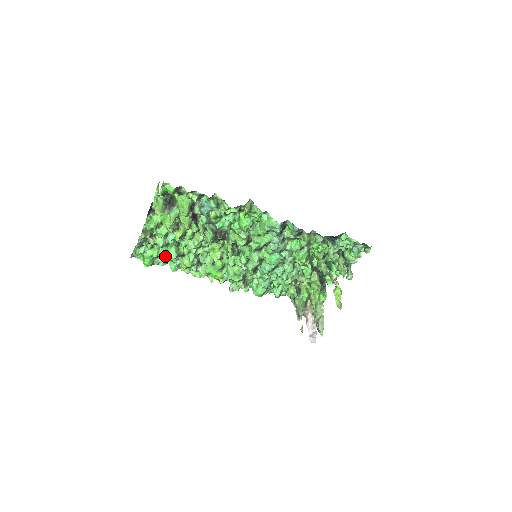
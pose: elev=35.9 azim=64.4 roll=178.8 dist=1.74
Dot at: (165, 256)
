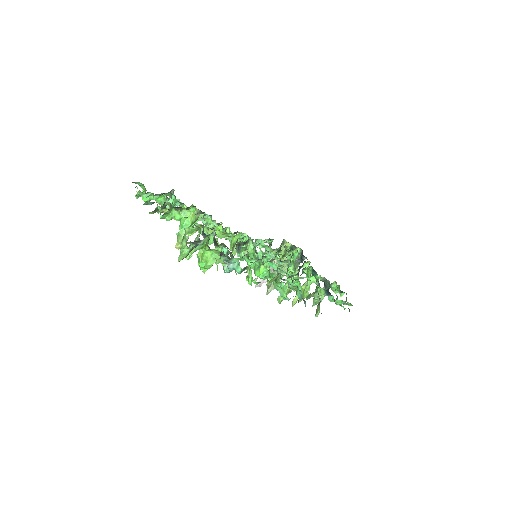
Dot at: (169, 196)
